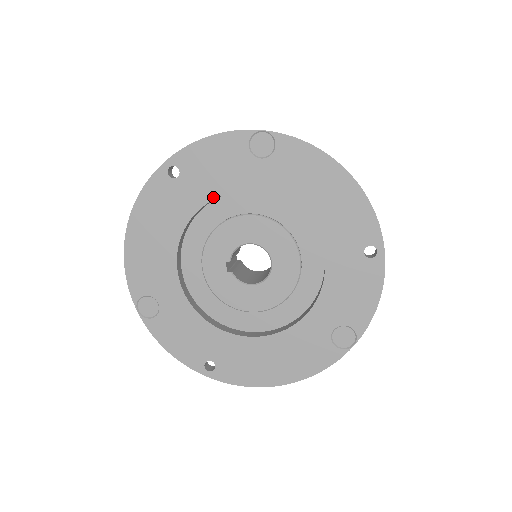
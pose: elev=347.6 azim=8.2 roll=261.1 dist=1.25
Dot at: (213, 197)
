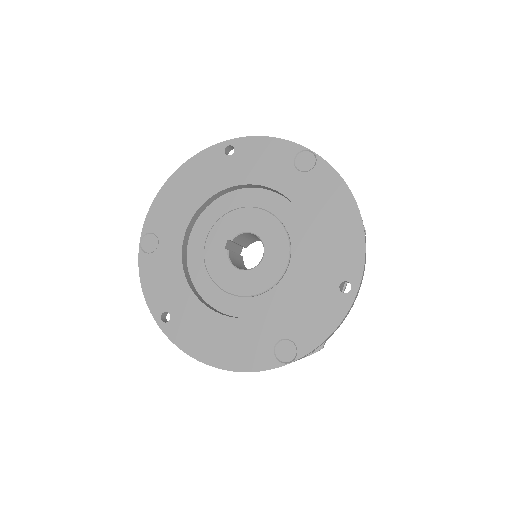
Dot at: (247, 182)
